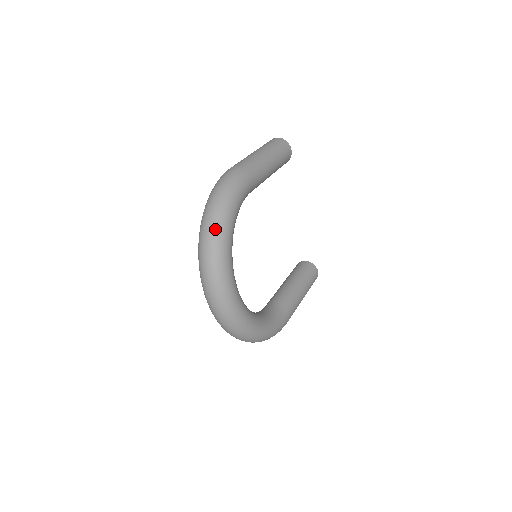
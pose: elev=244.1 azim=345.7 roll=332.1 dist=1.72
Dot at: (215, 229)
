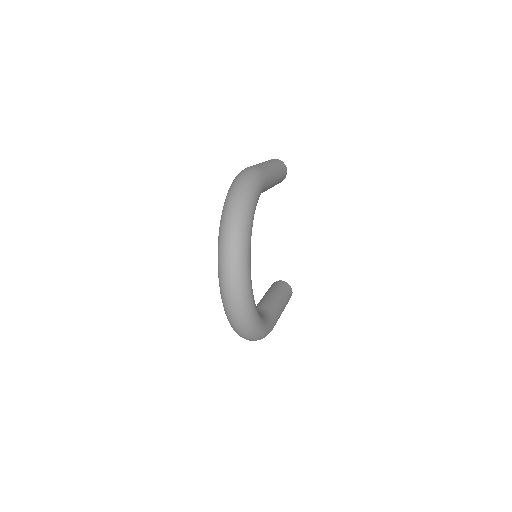
Dot at: (241, 211)
